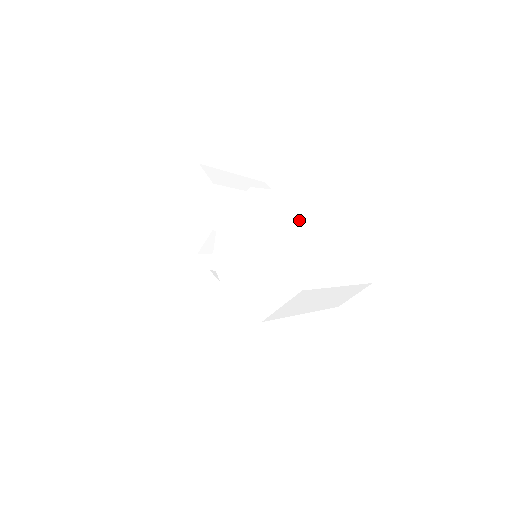
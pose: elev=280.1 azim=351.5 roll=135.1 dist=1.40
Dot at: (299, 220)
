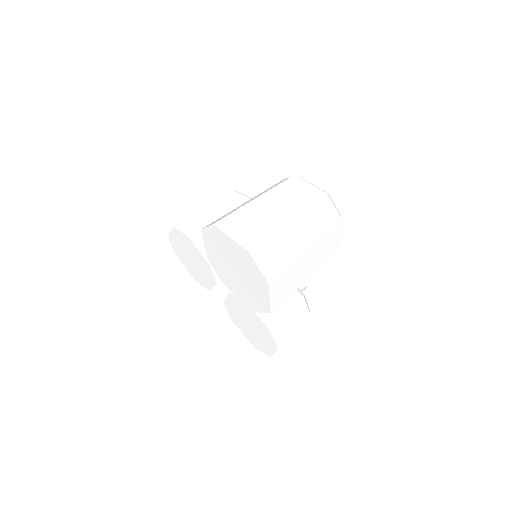
Dot at: (234, 238)
